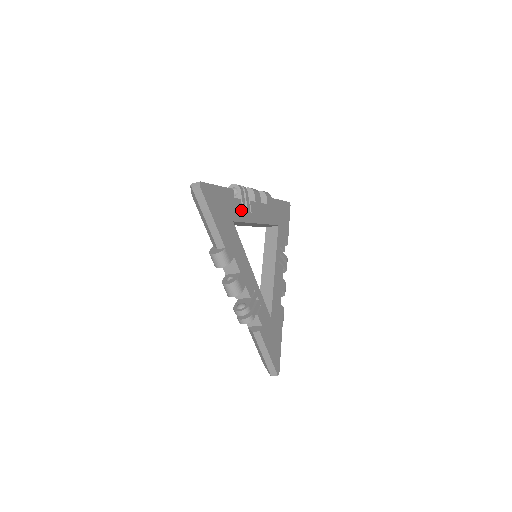
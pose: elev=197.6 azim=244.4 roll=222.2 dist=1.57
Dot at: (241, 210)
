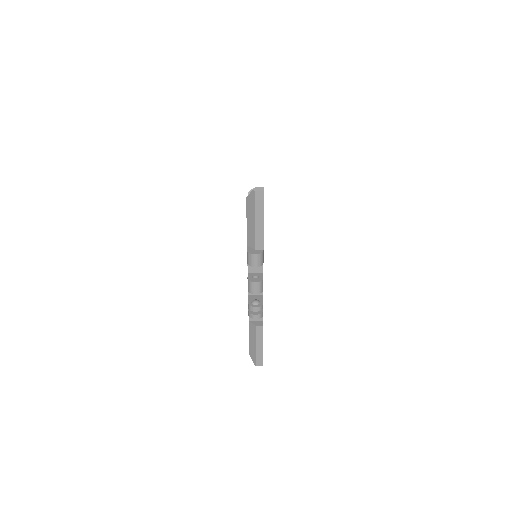
Dot at: occluded
